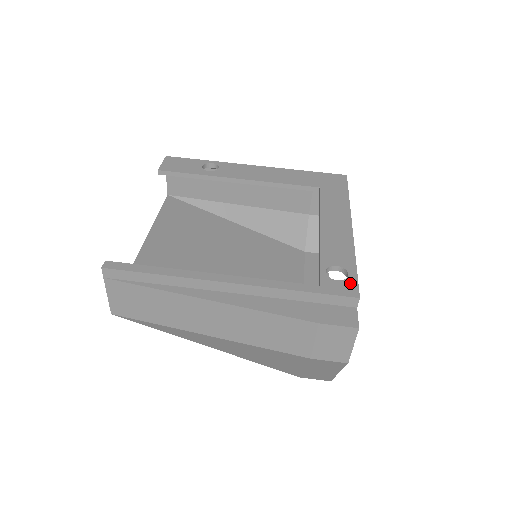
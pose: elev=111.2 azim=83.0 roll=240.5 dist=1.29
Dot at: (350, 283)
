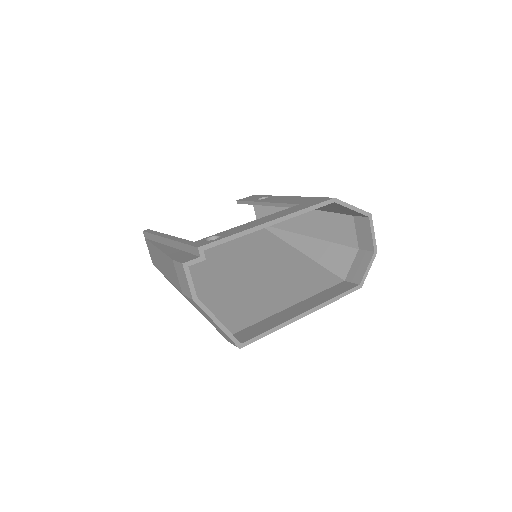
Dot at: (208, 242)
